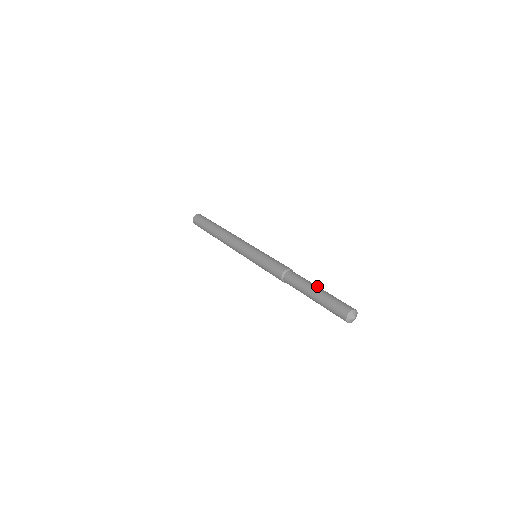
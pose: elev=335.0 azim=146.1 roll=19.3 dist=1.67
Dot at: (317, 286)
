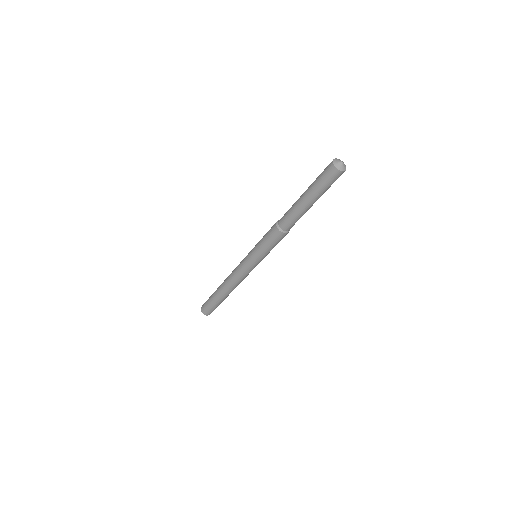
Dot at: occluded
